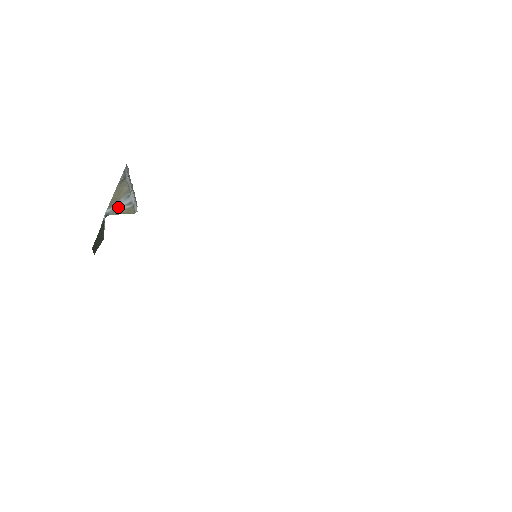
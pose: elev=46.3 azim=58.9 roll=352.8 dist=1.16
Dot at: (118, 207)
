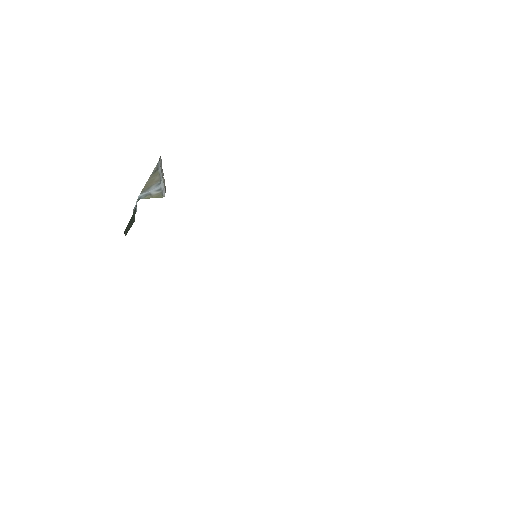
Dot at: (149, 192)
